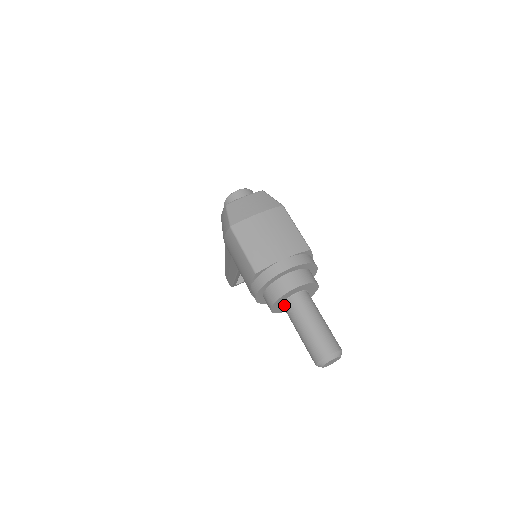
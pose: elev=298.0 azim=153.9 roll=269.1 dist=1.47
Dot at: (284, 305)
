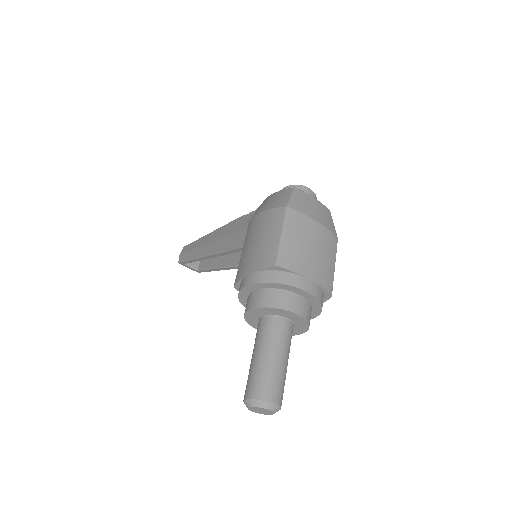
Dot at: (265, 318)
